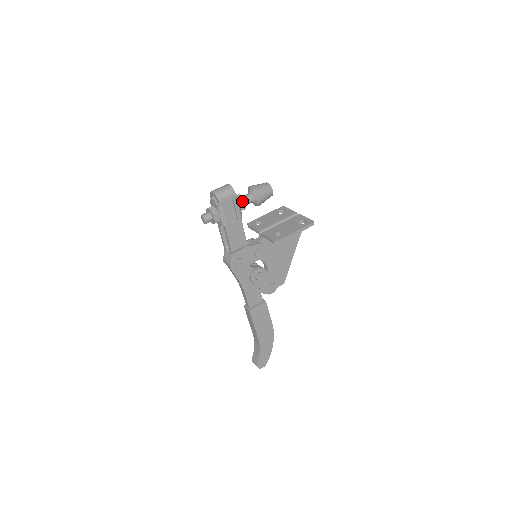
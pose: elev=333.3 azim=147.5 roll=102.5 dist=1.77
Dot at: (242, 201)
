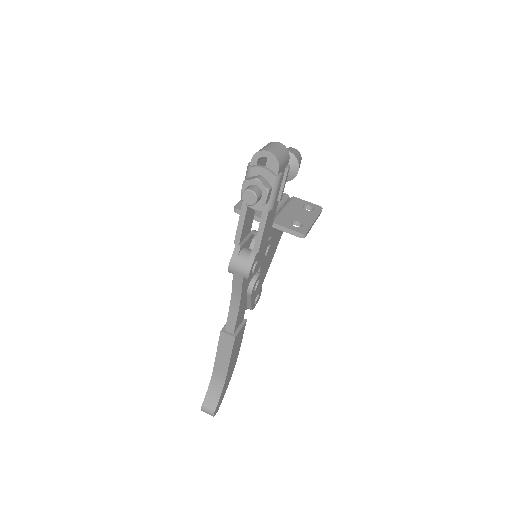
Dot at: occluded
